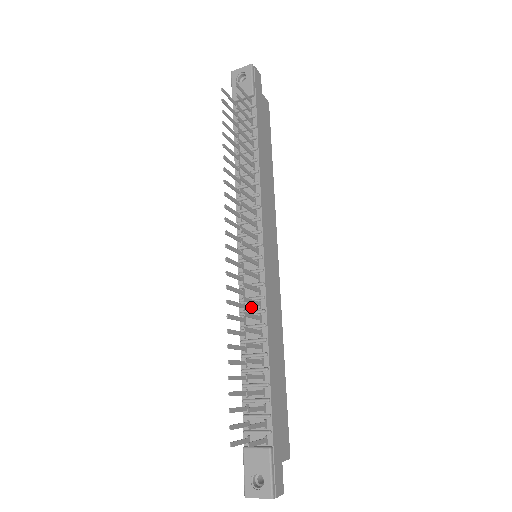
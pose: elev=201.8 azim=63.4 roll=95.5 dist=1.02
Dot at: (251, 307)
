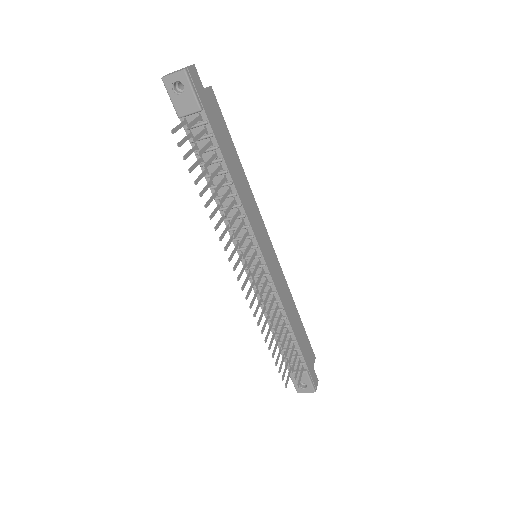
Dot at: occluded
